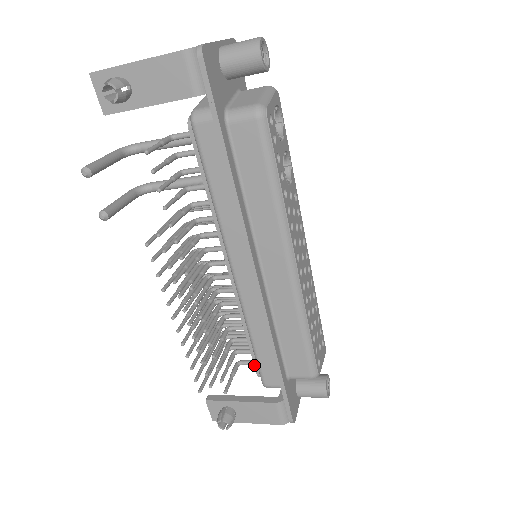
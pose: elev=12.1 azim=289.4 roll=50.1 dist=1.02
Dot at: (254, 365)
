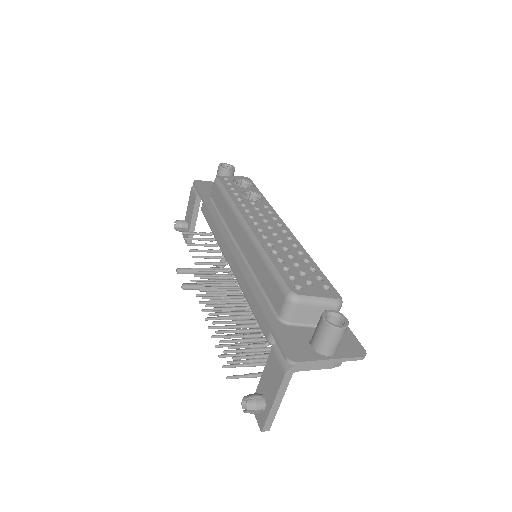
Dot at: occluded
